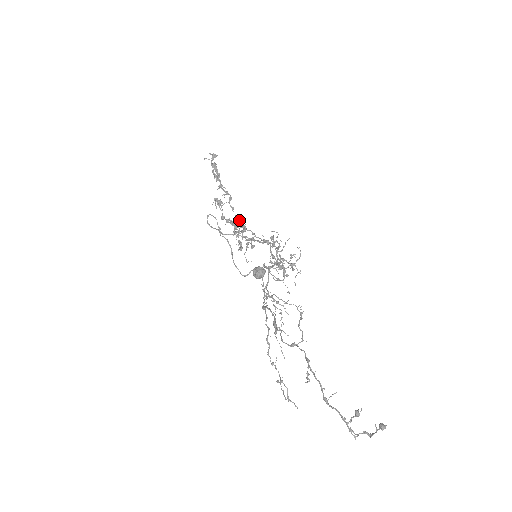
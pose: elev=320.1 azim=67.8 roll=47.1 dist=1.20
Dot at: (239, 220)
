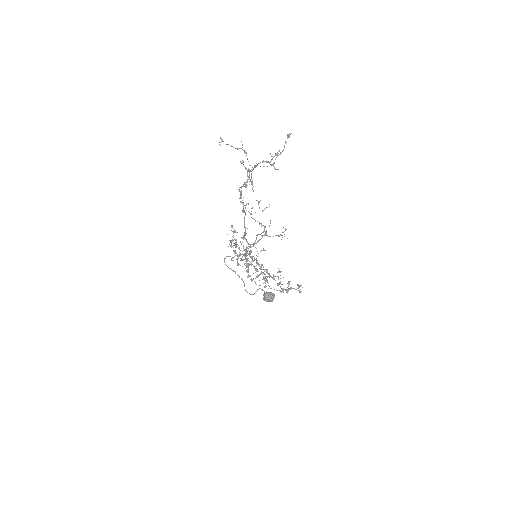
Dot at: occluded
